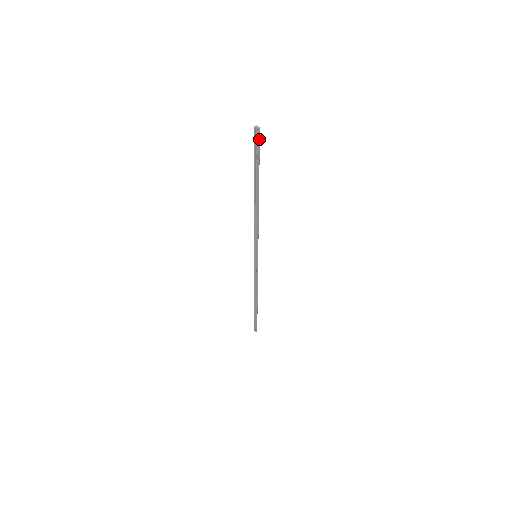
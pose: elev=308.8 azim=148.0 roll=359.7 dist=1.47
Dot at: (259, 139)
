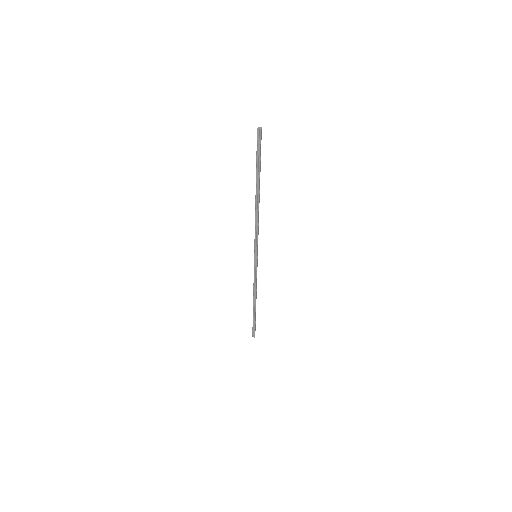
Dot at: (261, 139)
